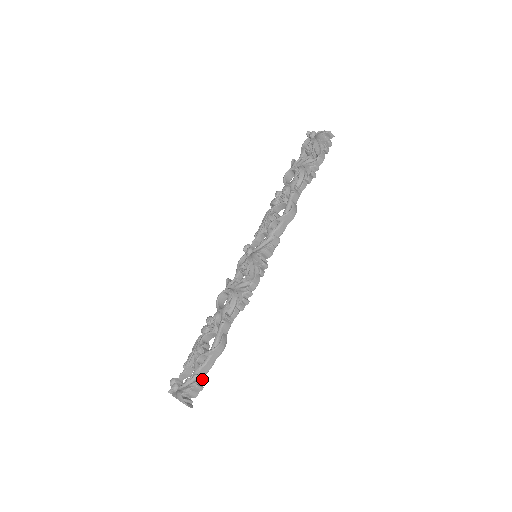
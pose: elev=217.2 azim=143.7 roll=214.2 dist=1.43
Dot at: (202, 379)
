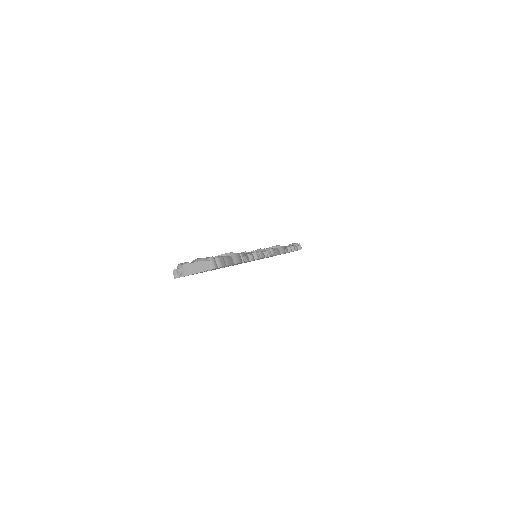
Dot at: (222, 261)
